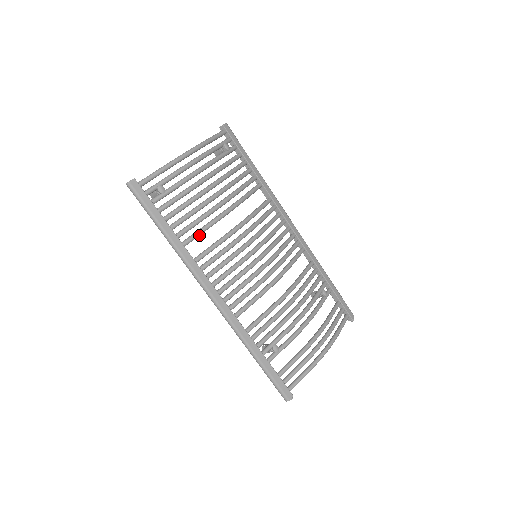
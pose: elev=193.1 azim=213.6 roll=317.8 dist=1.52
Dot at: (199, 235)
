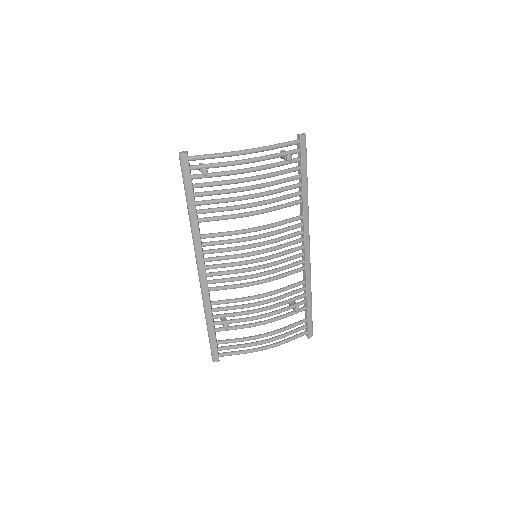
Dot at: (216, 220)
